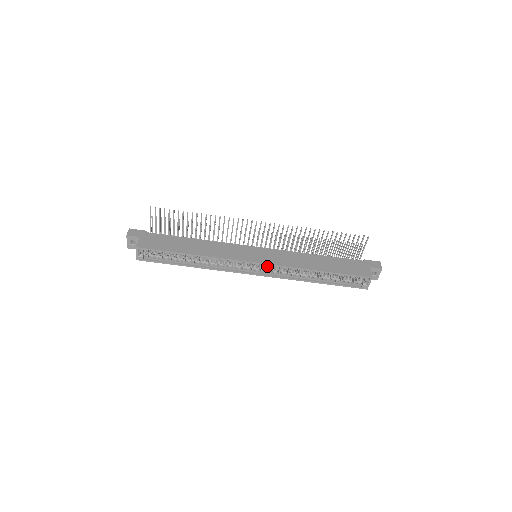
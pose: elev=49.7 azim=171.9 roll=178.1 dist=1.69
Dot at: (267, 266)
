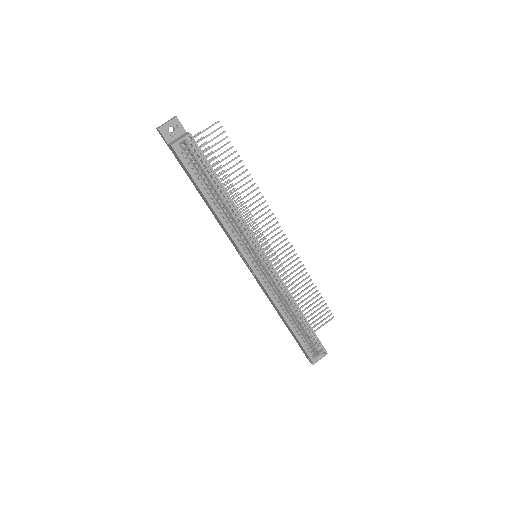
Dot at: (270, 270)
